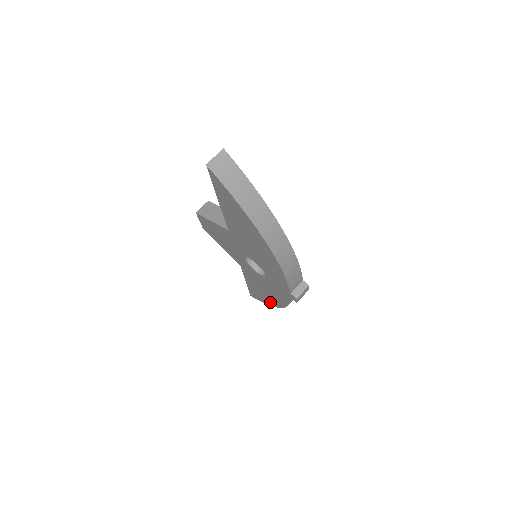
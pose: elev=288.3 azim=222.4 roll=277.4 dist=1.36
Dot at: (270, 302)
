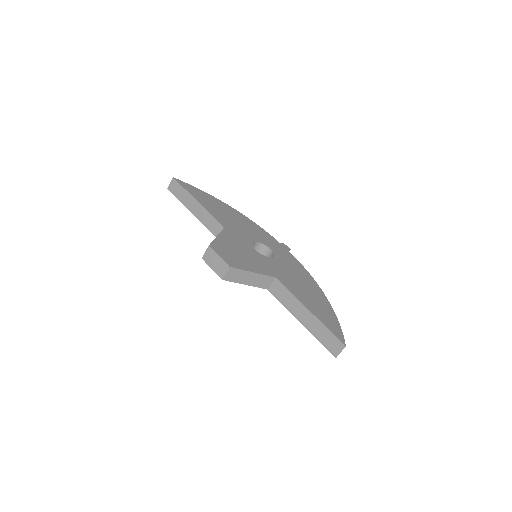
Dot at: occluded
